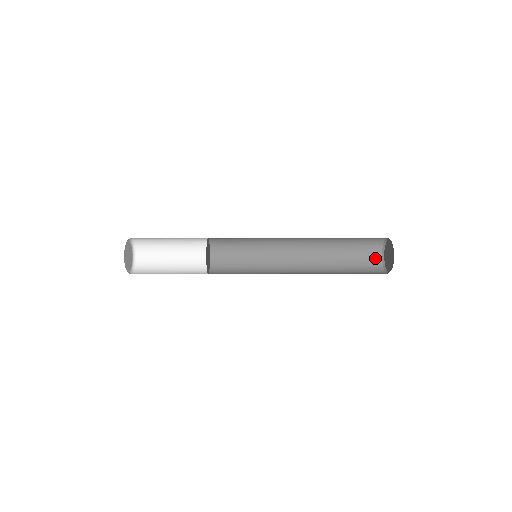
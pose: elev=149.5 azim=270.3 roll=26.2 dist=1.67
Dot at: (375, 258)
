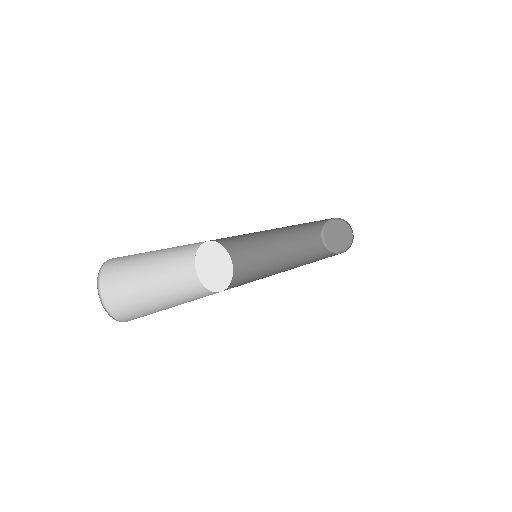
Dot at: occluded
